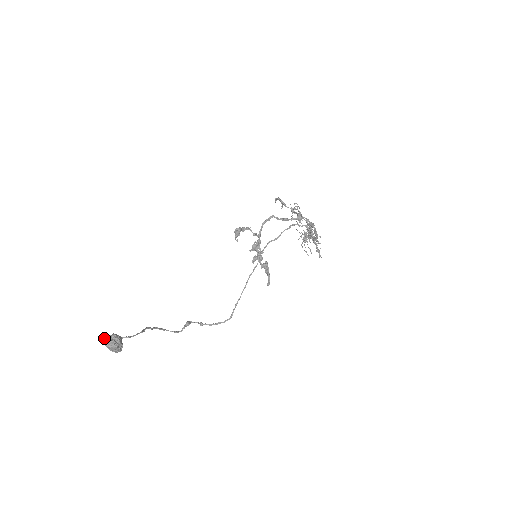
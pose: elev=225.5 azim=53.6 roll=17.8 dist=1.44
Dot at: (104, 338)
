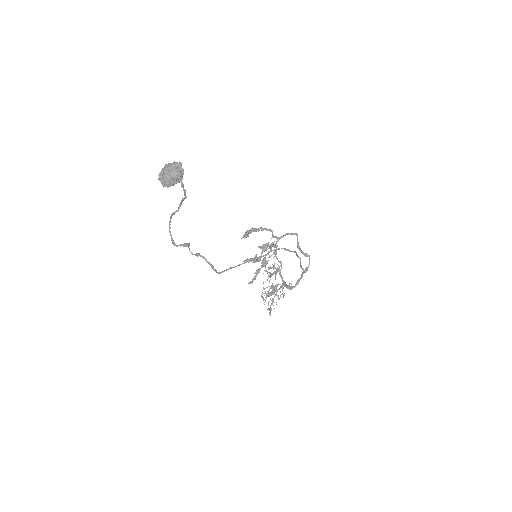
Dot at: occluded
